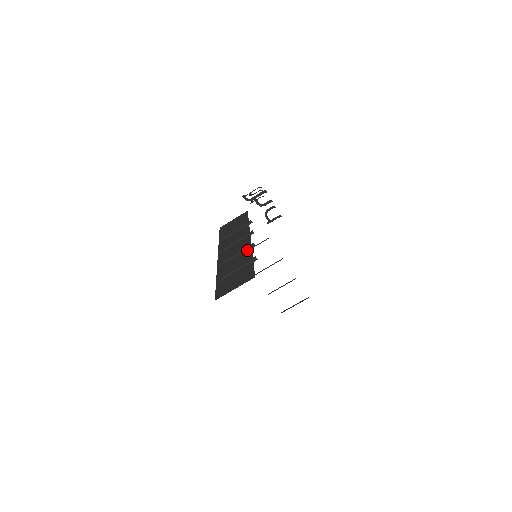
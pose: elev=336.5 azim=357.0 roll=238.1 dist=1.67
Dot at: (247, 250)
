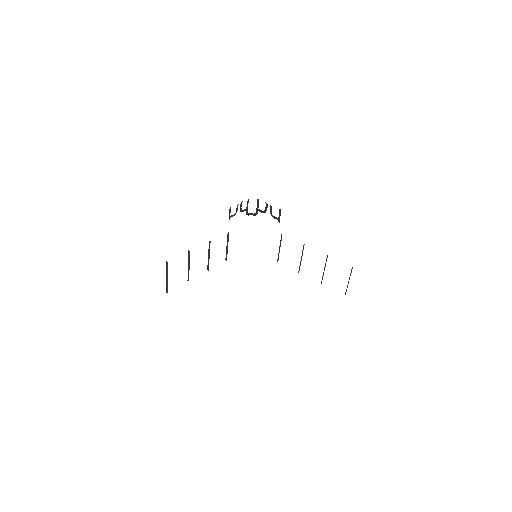
Dot at: occluded
